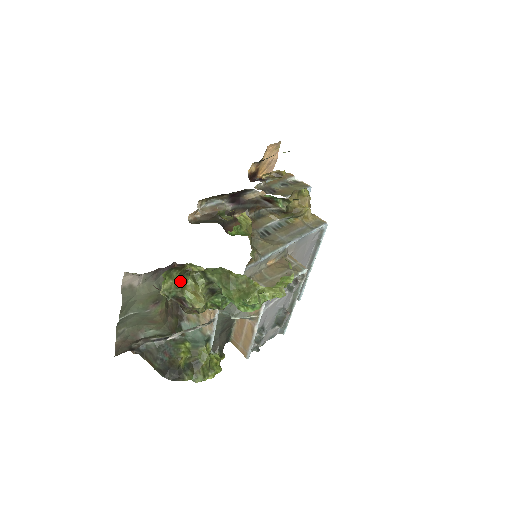
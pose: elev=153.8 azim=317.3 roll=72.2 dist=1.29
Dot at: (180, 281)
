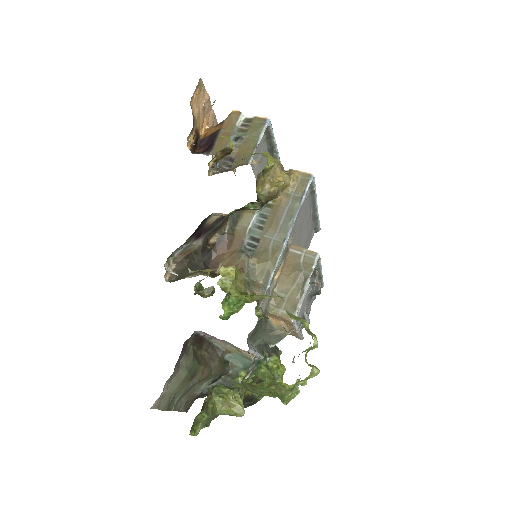
Dot at: (208, 414)
